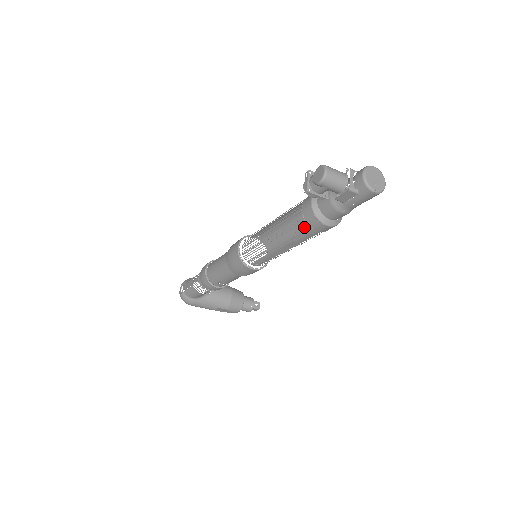
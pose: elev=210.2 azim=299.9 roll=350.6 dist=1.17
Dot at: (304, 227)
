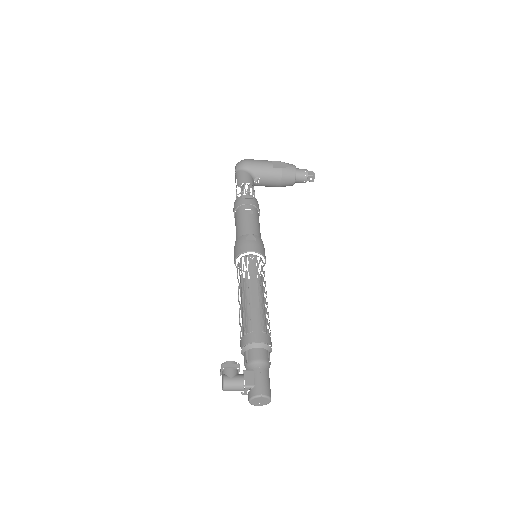
Dot at: occluded
